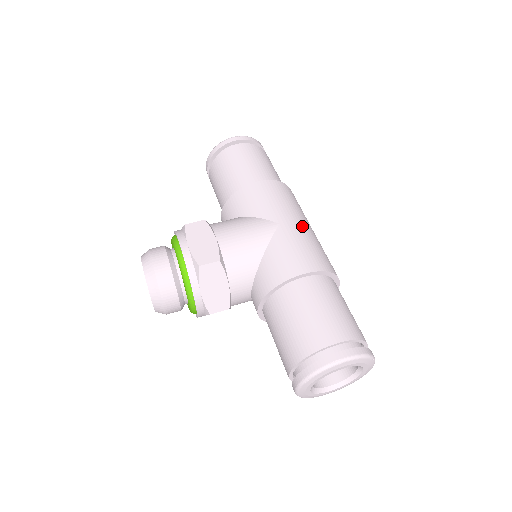
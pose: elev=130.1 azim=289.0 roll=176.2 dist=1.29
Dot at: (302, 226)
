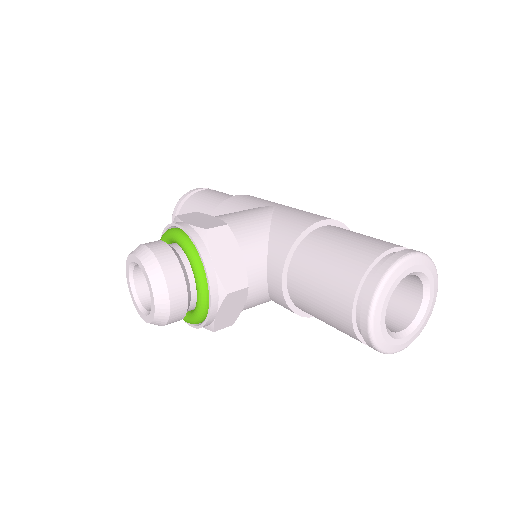
Dot at: occluded
